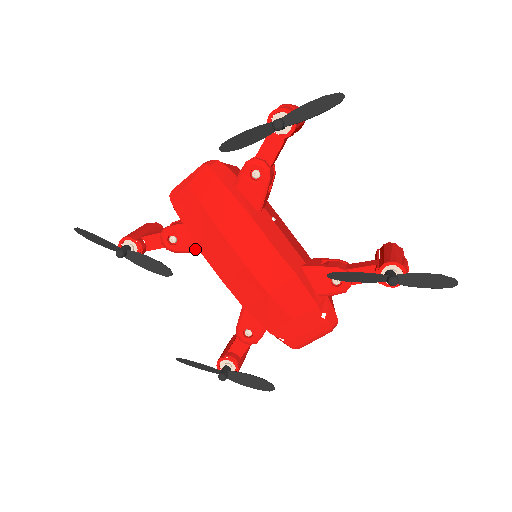
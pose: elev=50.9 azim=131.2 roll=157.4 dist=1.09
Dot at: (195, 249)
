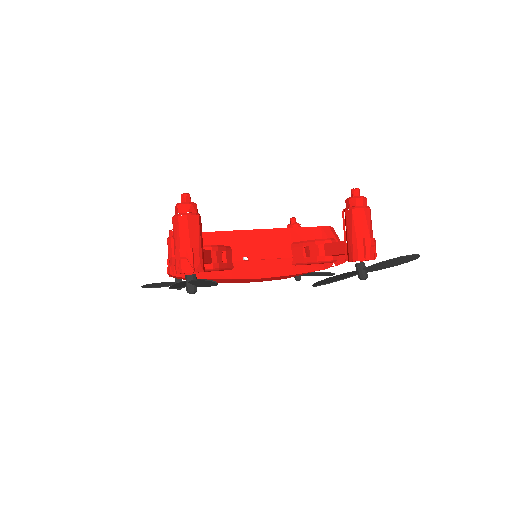
Dot at: occluded
